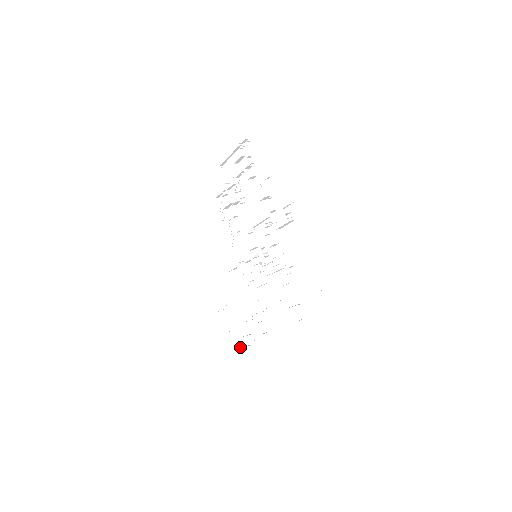
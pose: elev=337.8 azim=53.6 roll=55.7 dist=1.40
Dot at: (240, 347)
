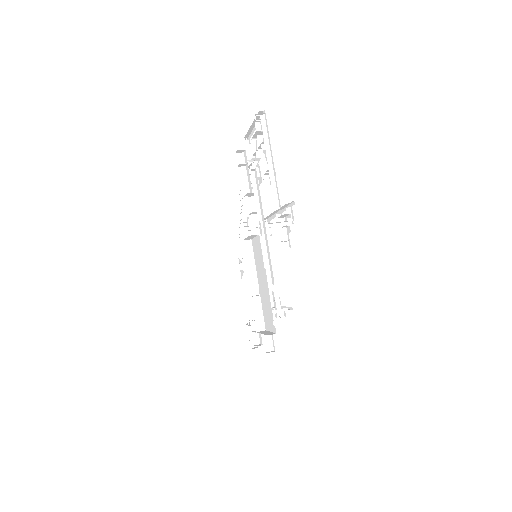
Dot at: occluded
